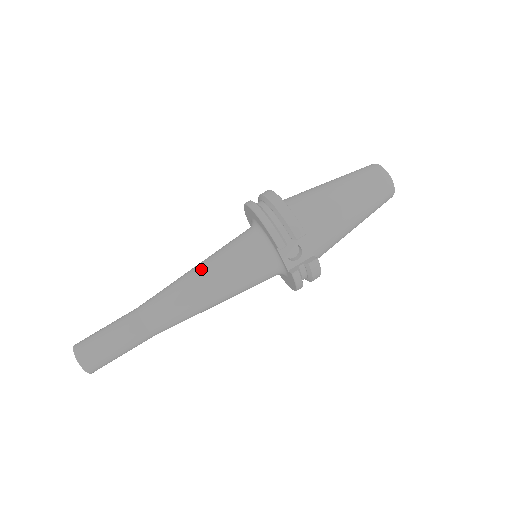
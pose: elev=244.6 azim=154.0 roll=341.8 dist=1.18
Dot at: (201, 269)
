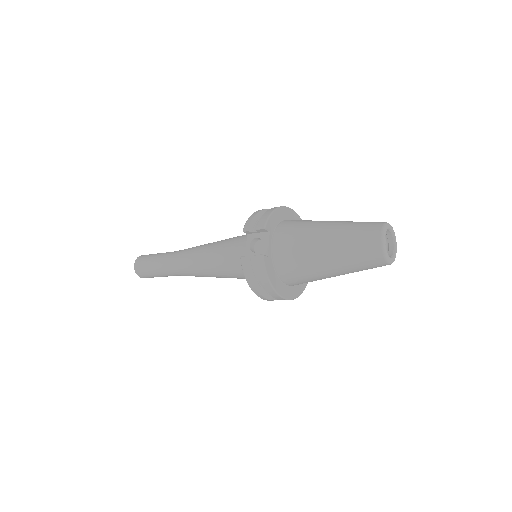
Dot at: (217, 241)
